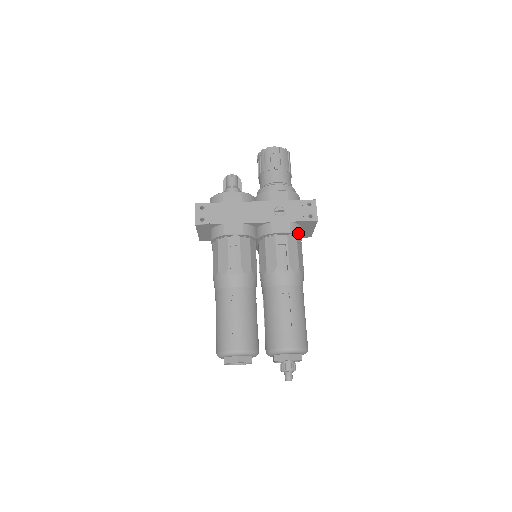
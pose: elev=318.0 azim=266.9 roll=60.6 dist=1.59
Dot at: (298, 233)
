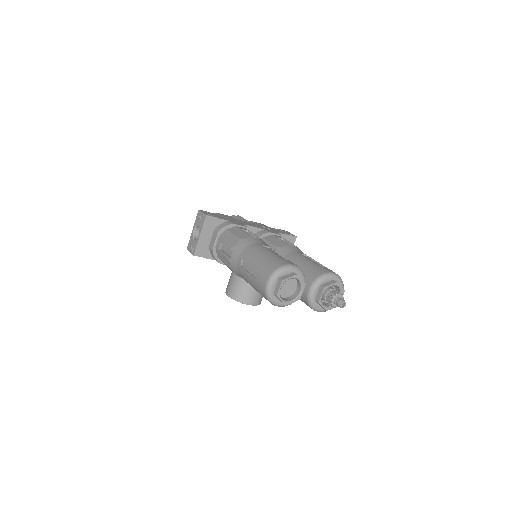
Dot at: occluded
